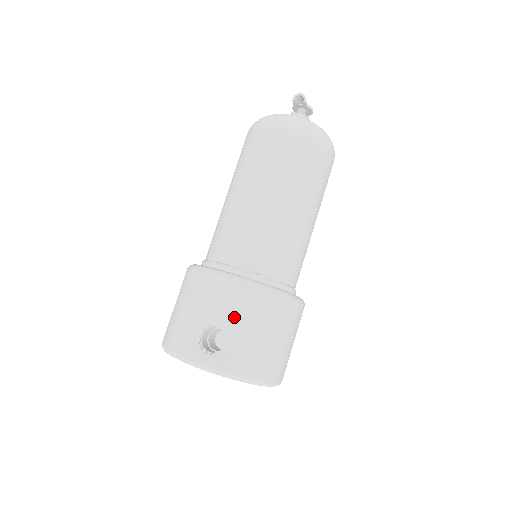
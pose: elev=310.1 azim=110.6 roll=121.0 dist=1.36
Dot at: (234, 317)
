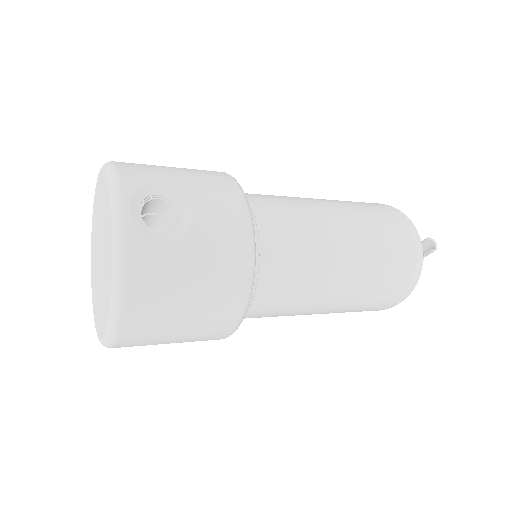
Dot at: (204, 232)
